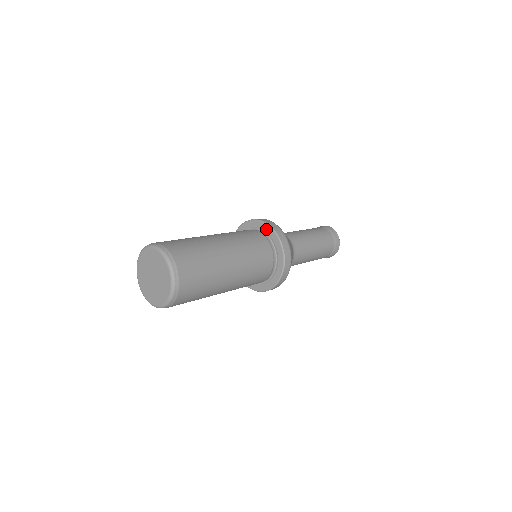
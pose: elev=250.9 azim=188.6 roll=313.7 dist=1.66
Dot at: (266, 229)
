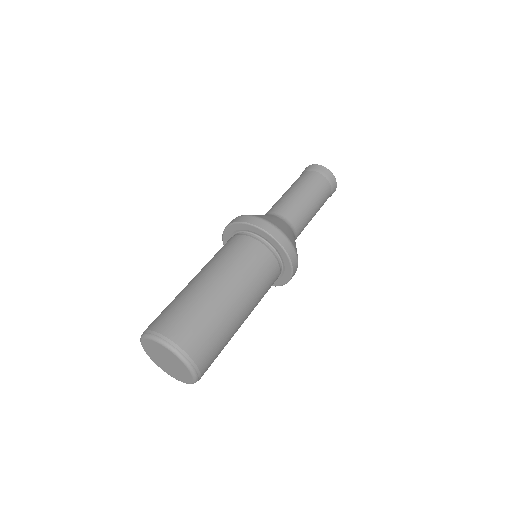
Dot at: (235, 228)
